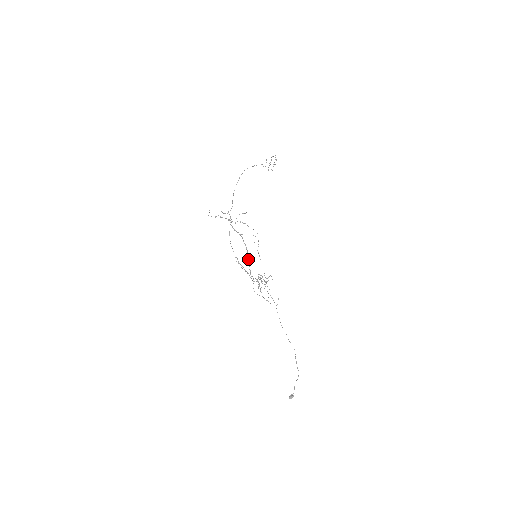
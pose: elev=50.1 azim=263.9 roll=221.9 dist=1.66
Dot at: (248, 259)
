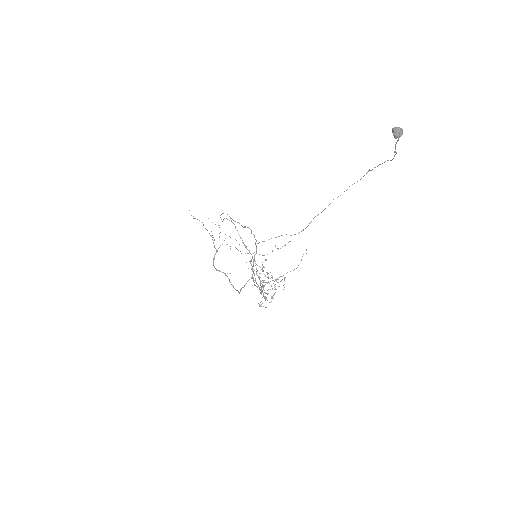
Dot at: occluded
